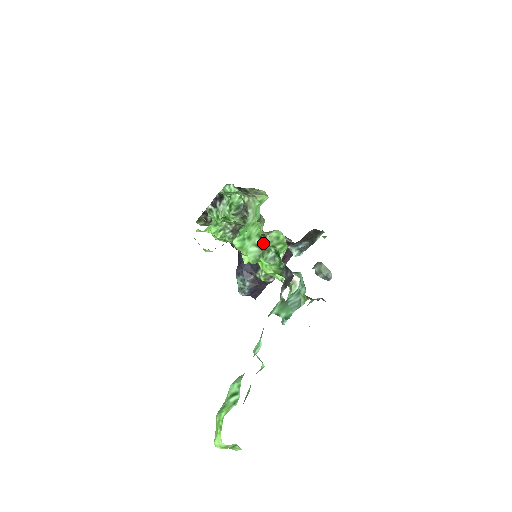
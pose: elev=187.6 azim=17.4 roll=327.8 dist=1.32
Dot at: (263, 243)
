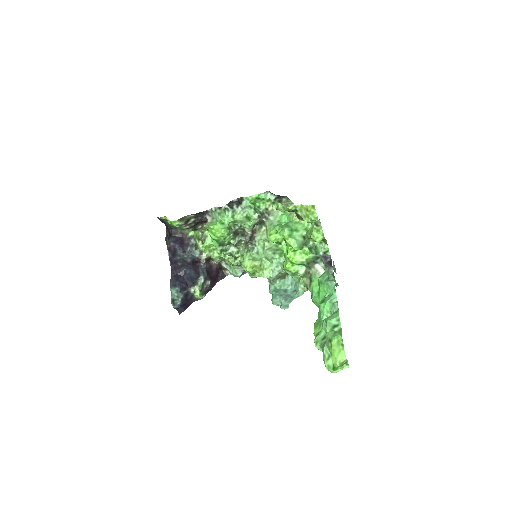
Dot at: (248, 251)
